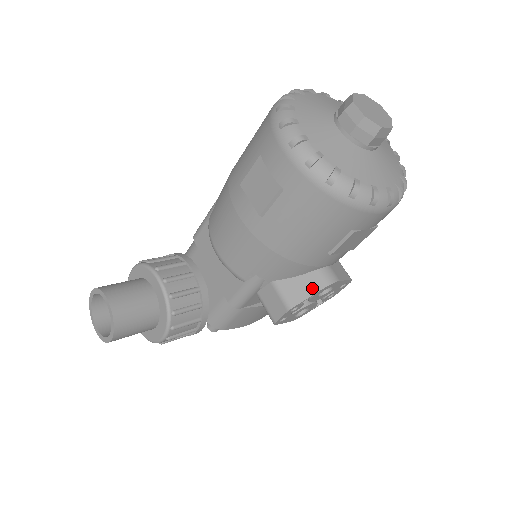
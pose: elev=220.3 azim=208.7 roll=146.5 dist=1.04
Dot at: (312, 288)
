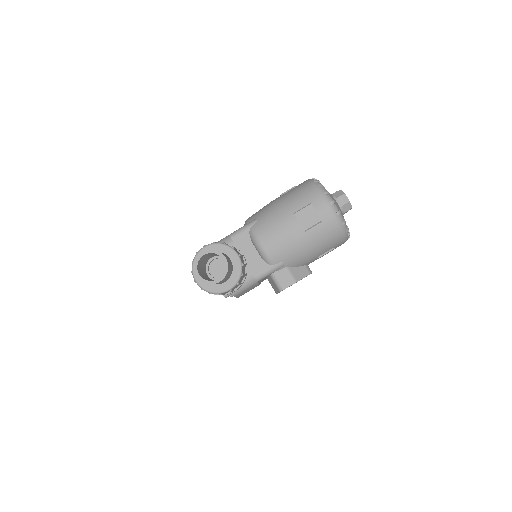
Dot at: (305, 273)
